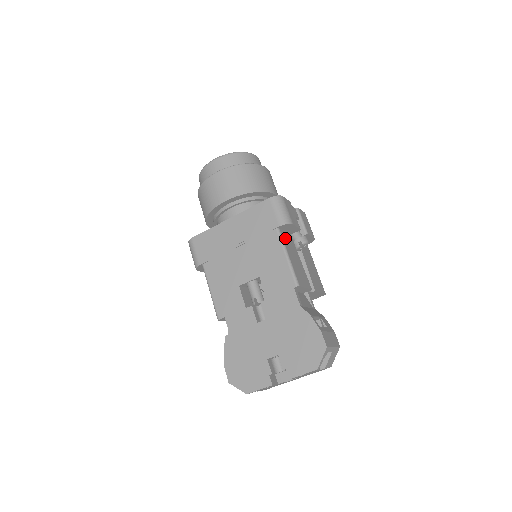
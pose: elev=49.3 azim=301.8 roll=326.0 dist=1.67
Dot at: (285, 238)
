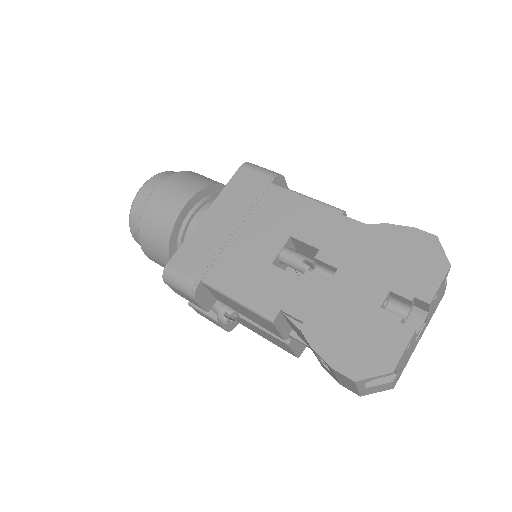
Dot at: occluded
